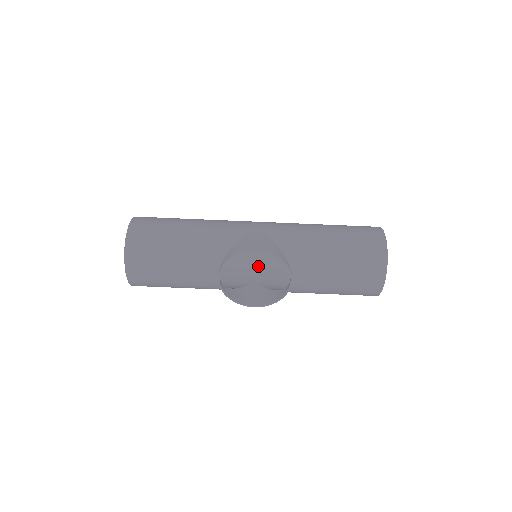
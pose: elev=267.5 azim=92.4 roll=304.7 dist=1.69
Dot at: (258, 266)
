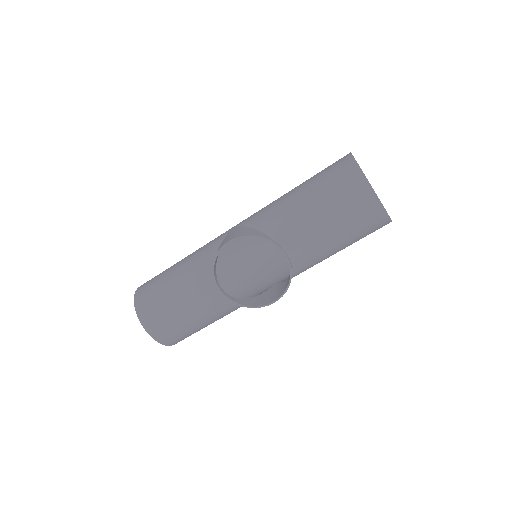
Dot at: (275, 269)
